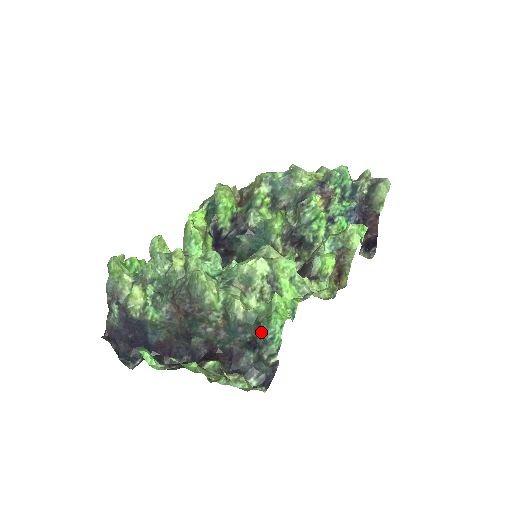
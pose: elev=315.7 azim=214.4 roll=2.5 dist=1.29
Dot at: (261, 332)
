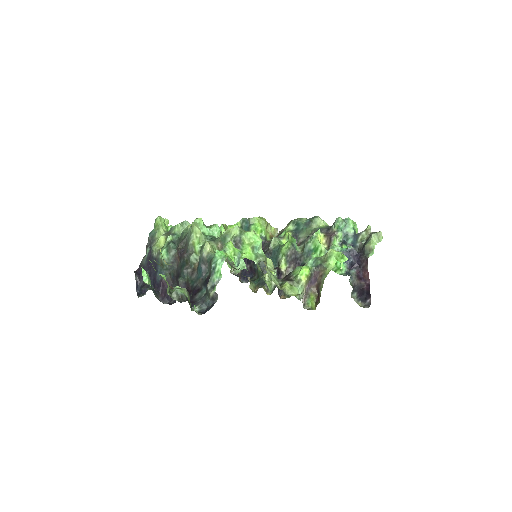
Dot at: (211, 264)
